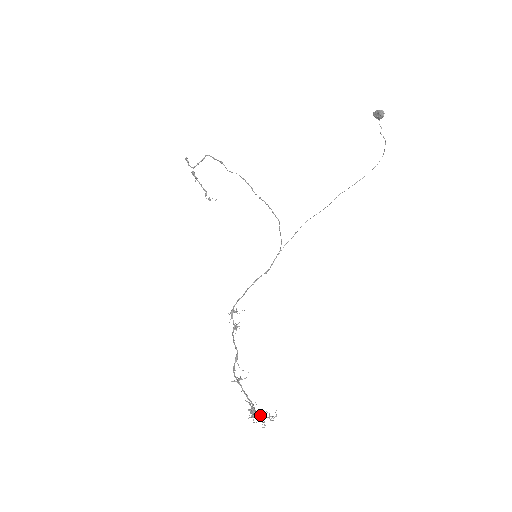
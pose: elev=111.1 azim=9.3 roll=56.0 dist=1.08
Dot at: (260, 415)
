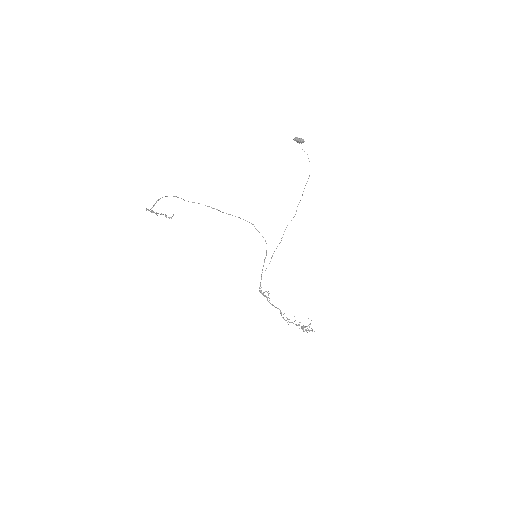
Dot at: occluded
